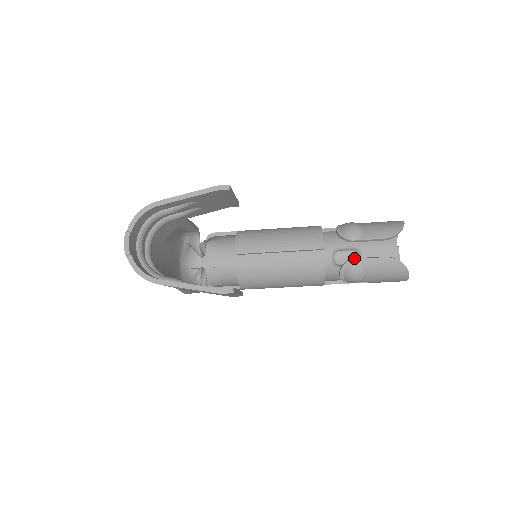
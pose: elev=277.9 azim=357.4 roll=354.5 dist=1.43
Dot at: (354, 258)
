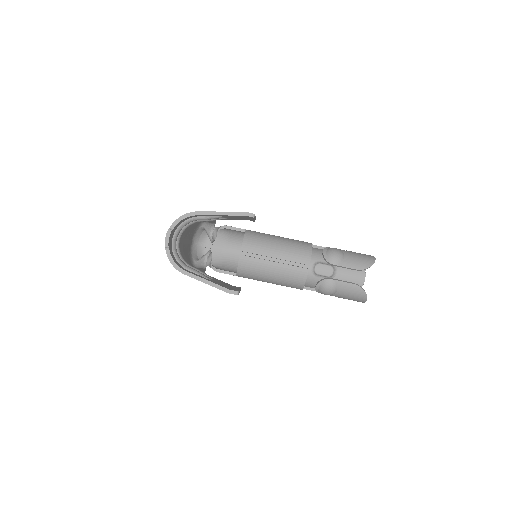
Dot at: (330, 278)
